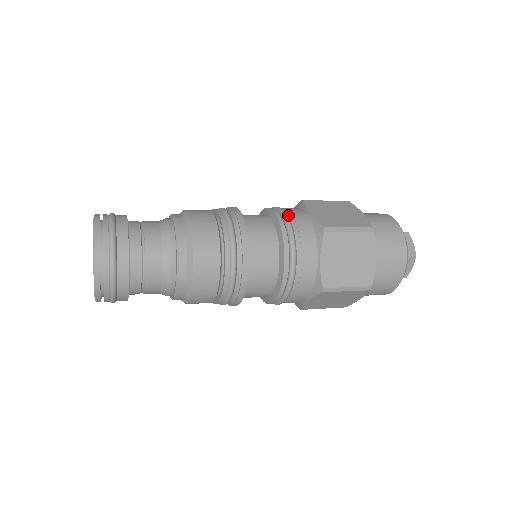
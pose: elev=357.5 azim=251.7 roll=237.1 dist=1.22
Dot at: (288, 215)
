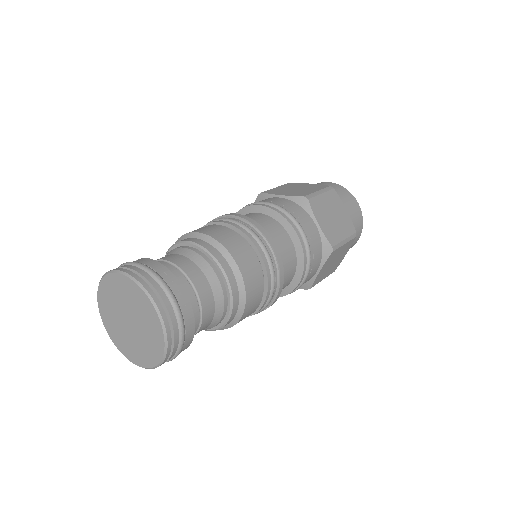
Dot at: (305, 233)
